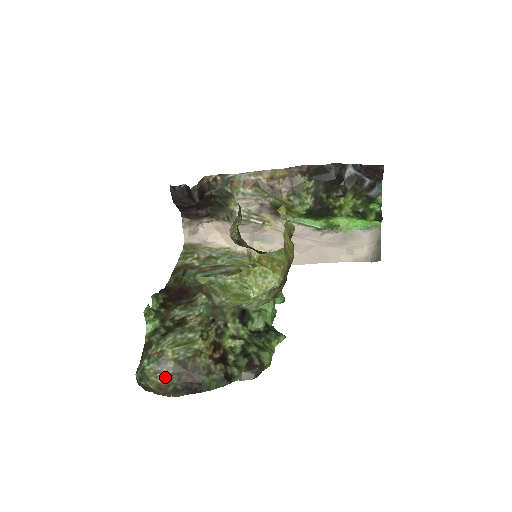
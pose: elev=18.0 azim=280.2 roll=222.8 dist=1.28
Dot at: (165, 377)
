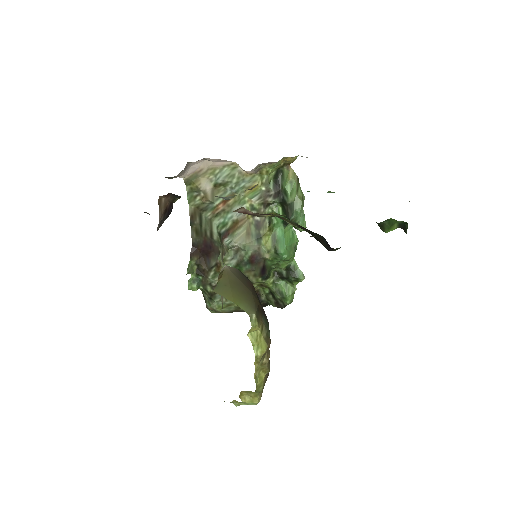
Dot at: occluded
